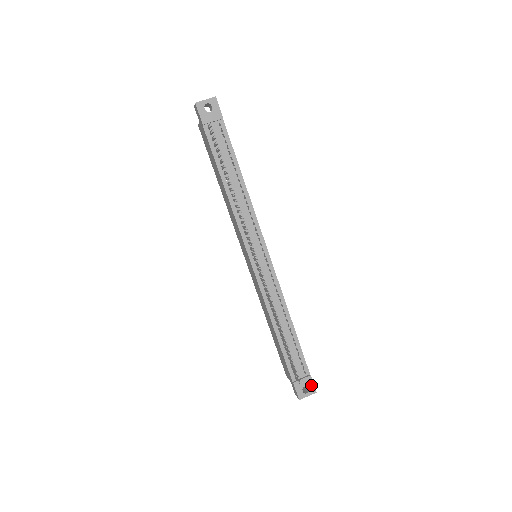
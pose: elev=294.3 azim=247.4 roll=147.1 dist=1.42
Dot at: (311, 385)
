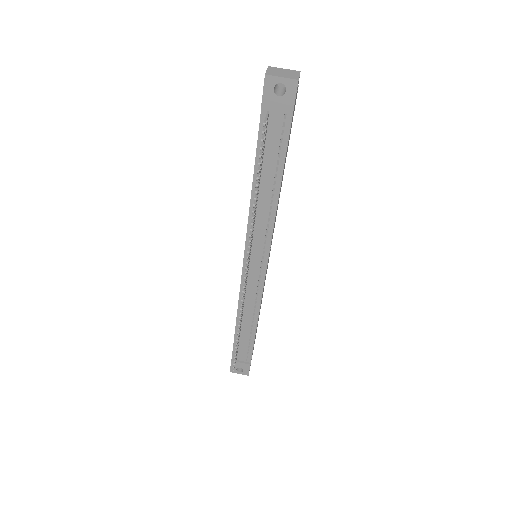
Dot at: (247, 370)
